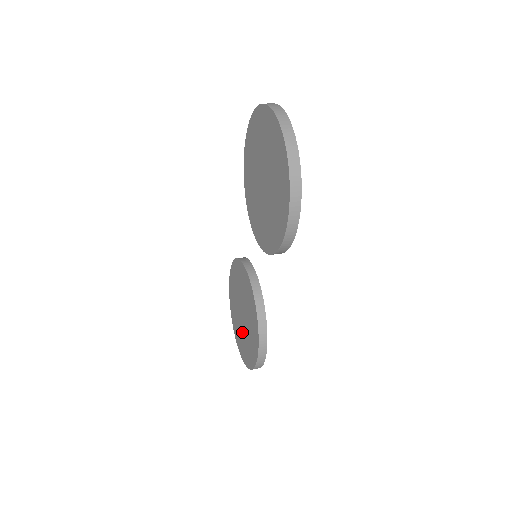
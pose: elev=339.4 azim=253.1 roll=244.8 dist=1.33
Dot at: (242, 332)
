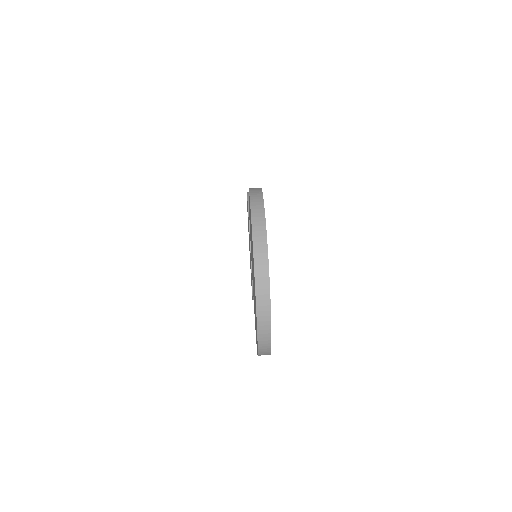
Dot at: occluded
